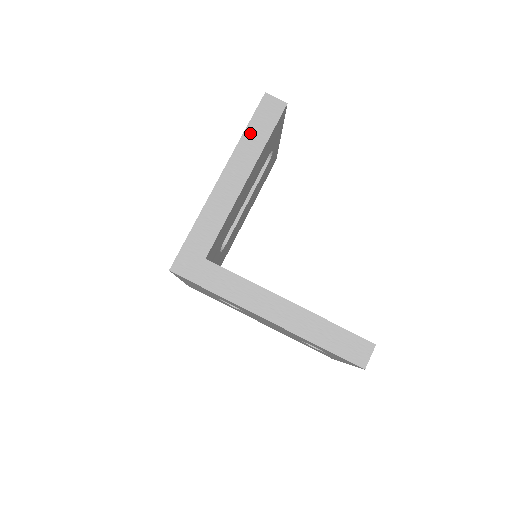
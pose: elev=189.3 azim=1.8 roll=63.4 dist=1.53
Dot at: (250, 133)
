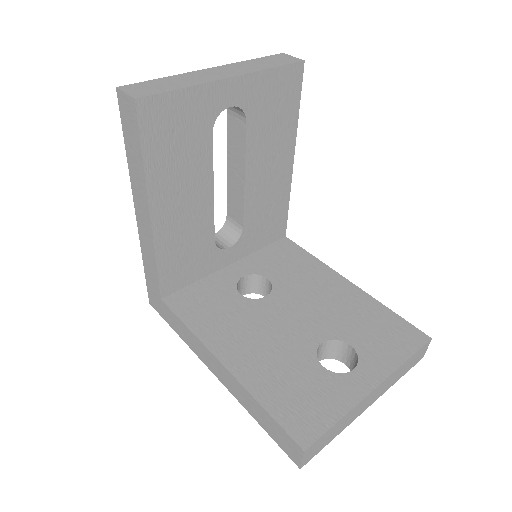
Dot at: (130, 154)
